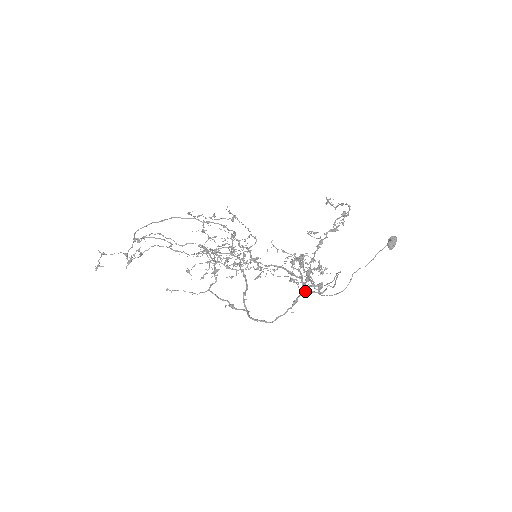
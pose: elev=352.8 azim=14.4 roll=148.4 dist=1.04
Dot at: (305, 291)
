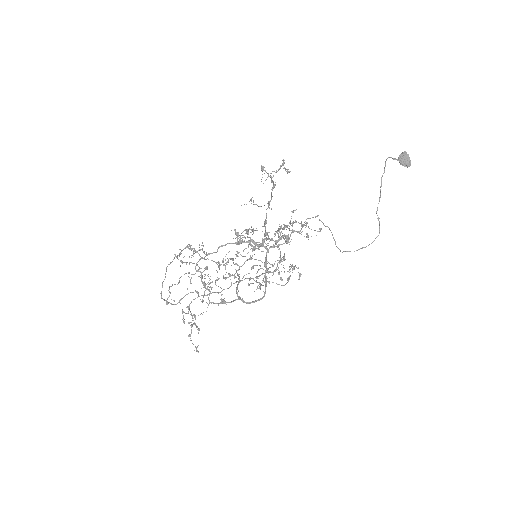
Dot at: occluded
